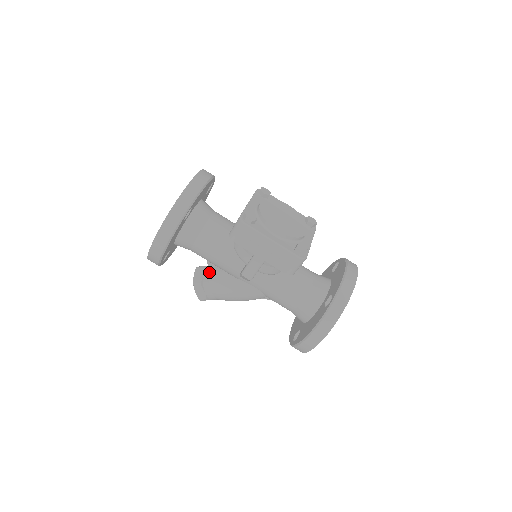
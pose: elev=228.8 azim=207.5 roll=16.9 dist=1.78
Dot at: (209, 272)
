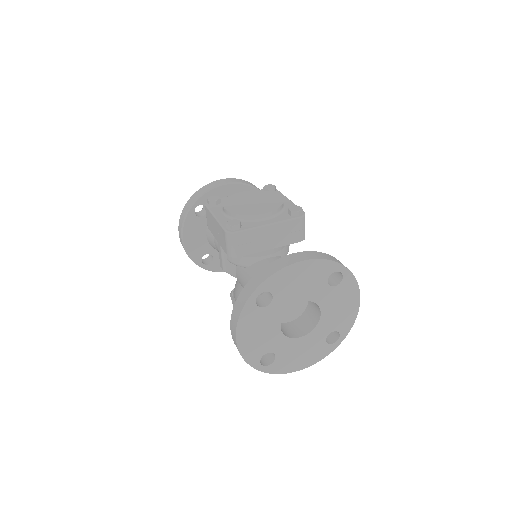
Dot at: occluded
